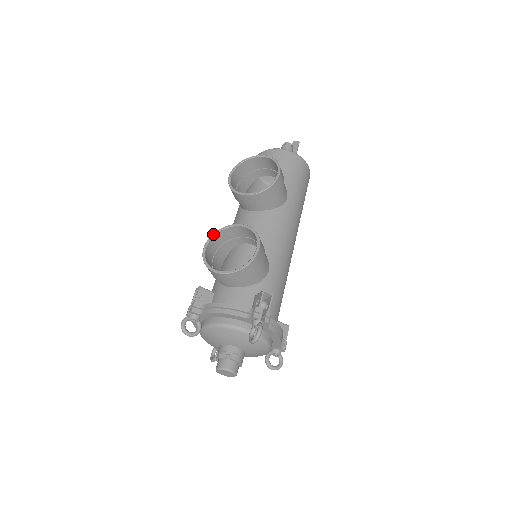
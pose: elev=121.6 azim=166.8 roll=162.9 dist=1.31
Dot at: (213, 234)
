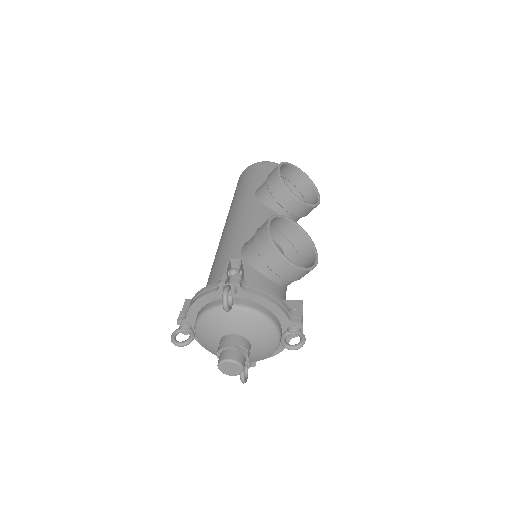
Dot at: (275, 215)
